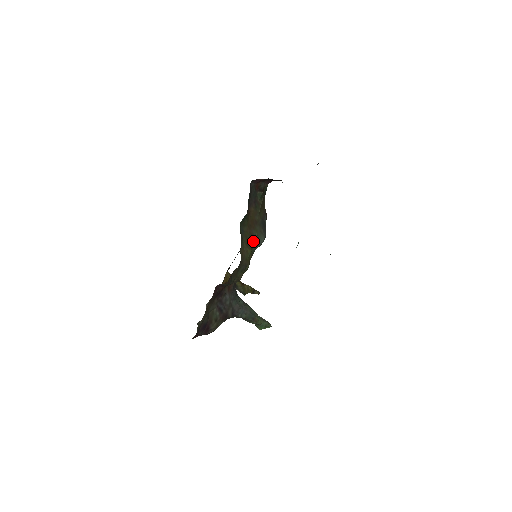
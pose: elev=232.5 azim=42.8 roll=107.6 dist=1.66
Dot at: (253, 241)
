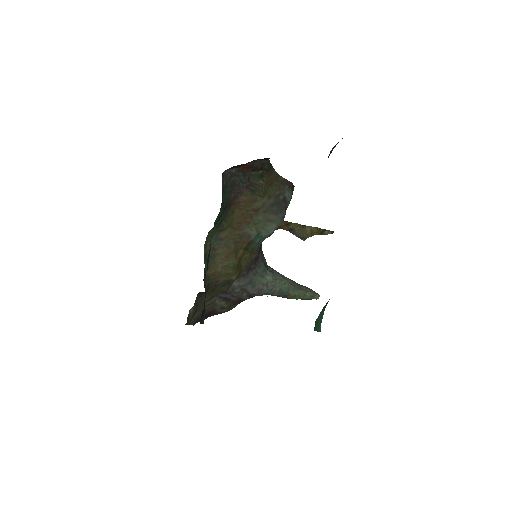
Dot at: (245, 243)
